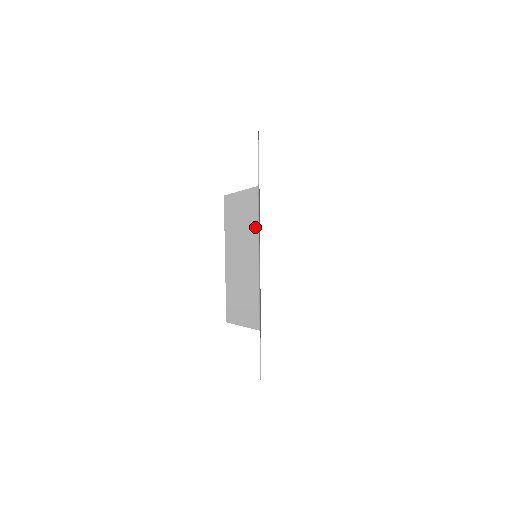
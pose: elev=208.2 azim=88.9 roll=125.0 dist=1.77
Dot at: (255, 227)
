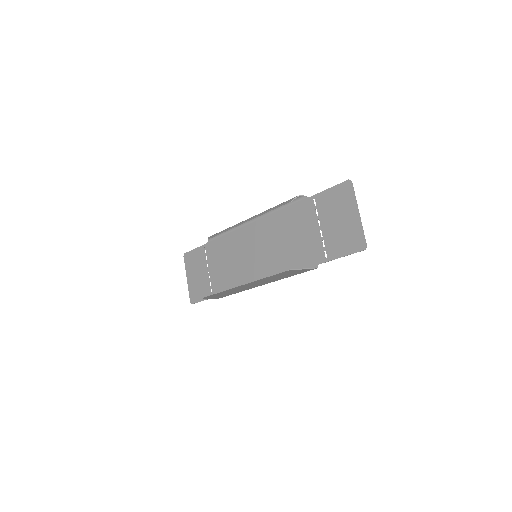
Dot at: occluded
